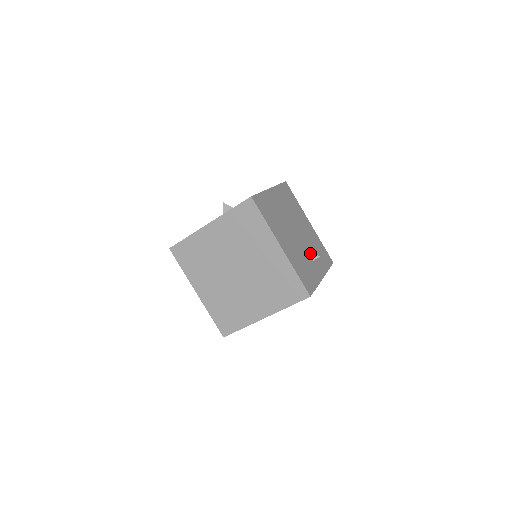
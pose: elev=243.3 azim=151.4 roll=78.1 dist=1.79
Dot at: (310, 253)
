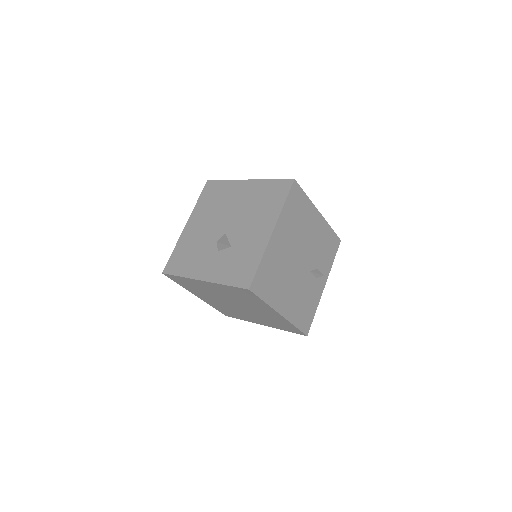
Dot at: (314, 274)
